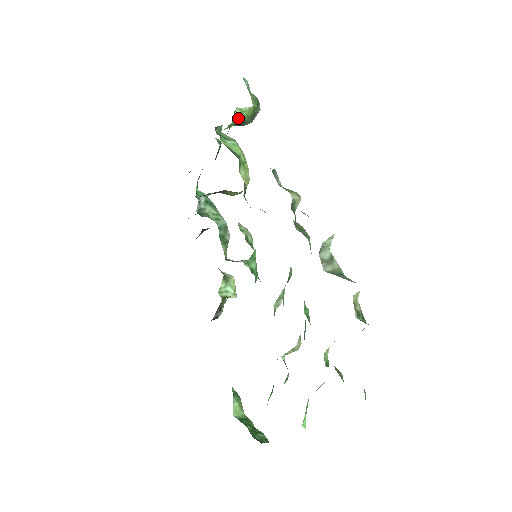
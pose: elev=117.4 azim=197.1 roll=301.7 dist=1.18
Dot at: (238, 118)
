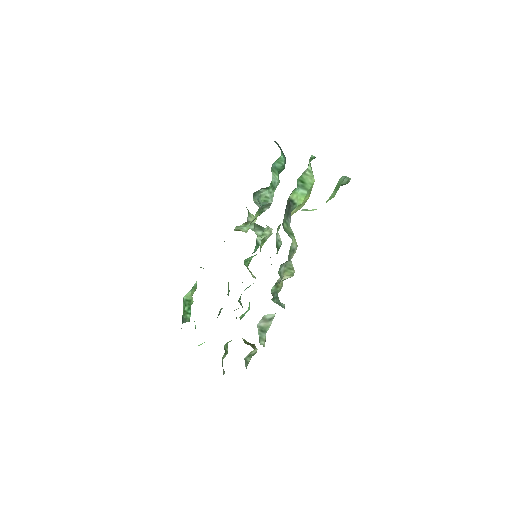
Dot at: occluded
